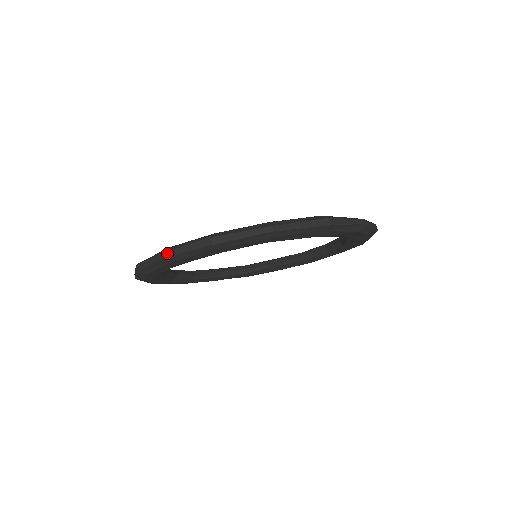
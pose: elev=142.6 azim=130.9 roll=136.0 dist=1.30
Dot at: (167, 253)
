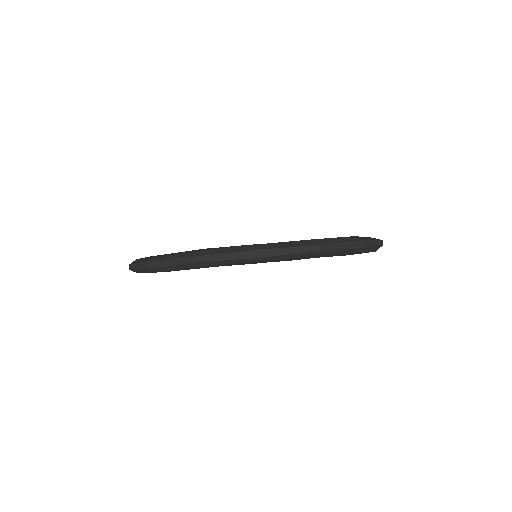
Dot at: (199, 258)
